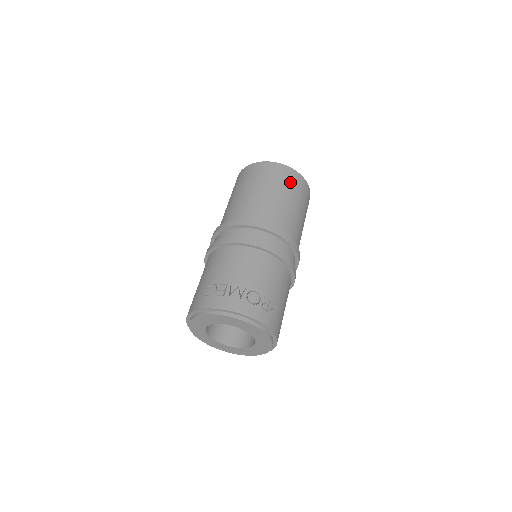
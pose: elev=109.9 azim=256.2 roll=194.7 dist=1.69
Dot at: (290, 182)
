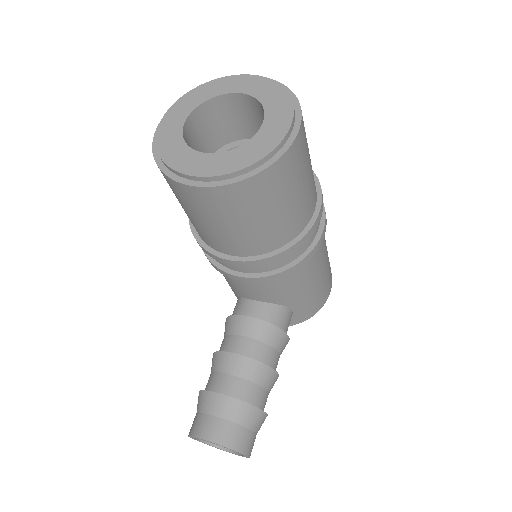
Dot at: occluded
